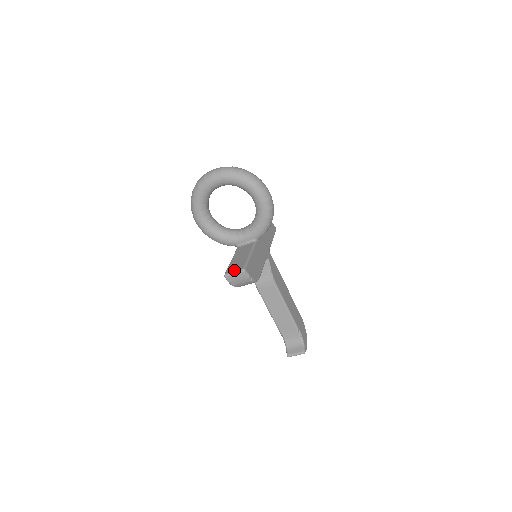
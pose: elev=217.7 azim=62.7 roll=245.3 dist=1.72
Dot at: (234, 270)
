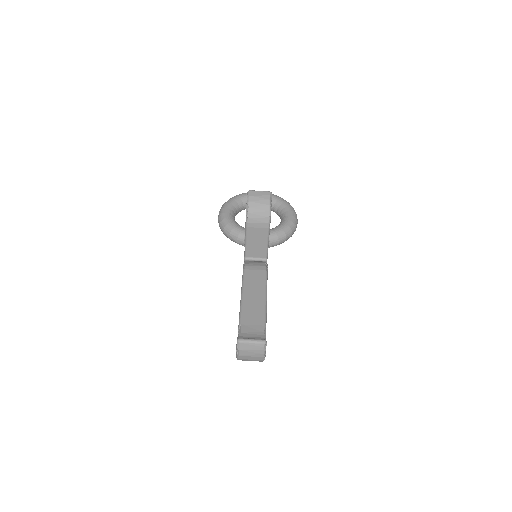
Dot at: (260, 192)
